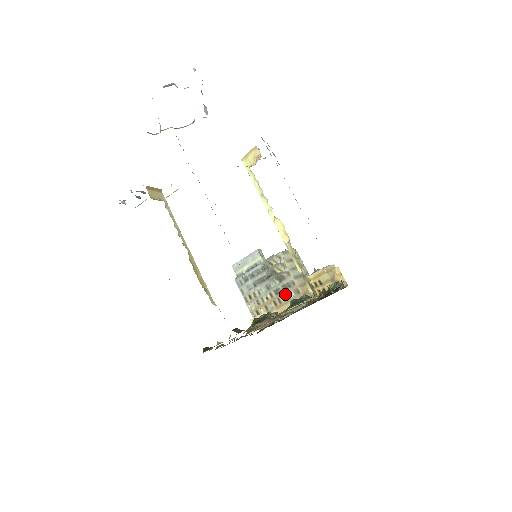
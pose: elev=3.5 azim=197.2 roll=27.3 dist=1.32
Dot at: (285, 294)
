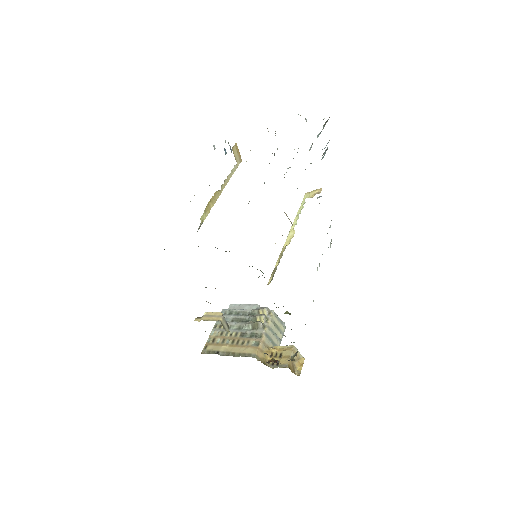
Dot at: (247, 339)
